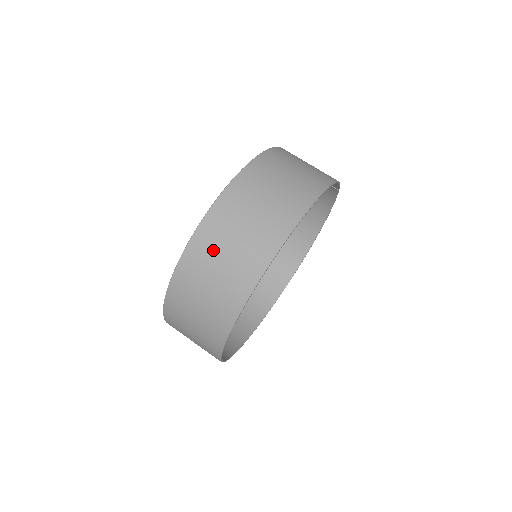
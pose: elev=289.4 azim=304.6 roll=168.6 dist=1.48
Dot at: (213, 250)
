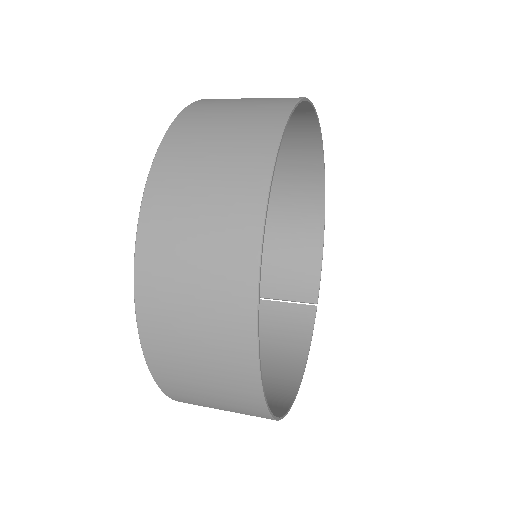
Dot at: occluded
